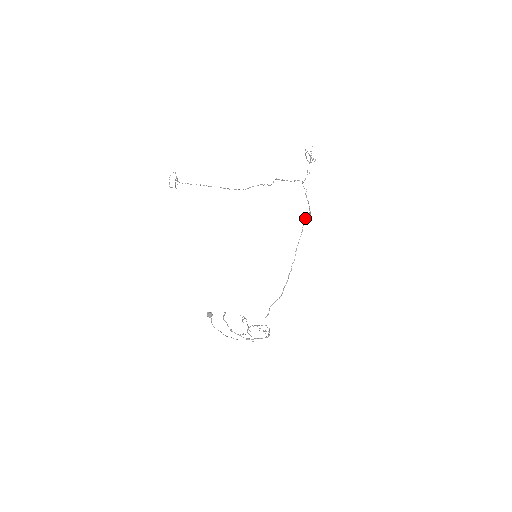
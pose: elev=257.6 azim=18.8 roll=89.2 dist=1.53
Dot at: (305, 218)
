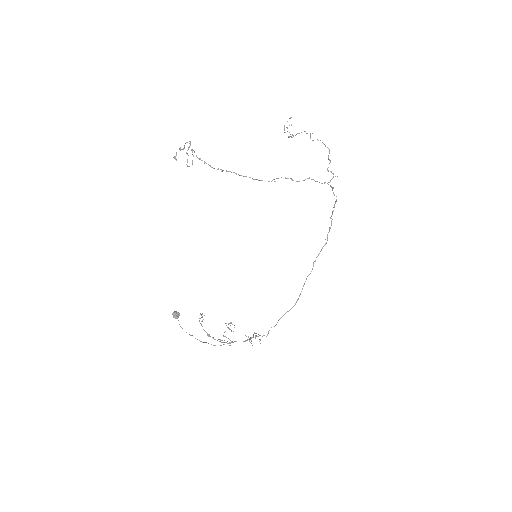
Dot at: (330, 228)
